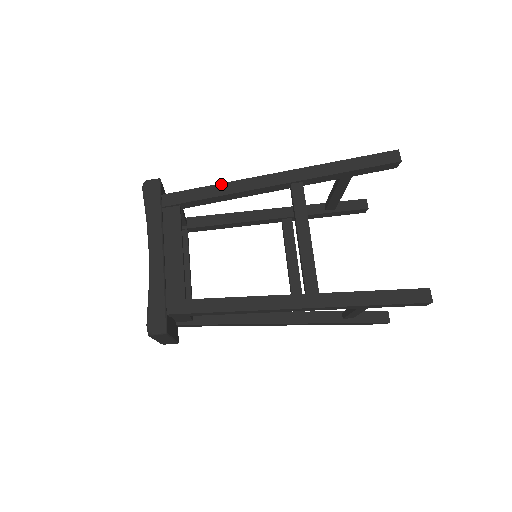
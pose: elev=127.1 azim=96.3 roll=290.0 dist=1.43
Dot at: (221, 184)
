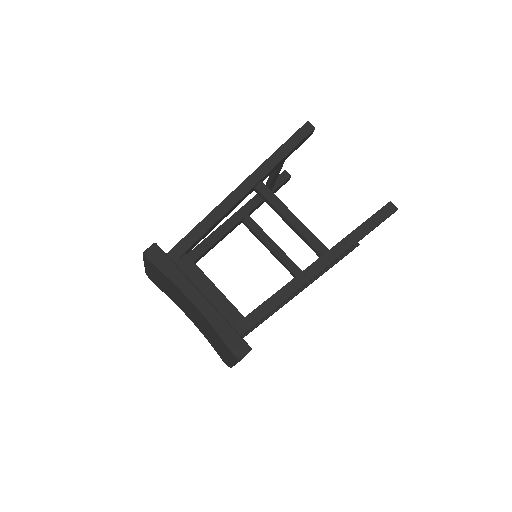
Dot at: (206, 218)
